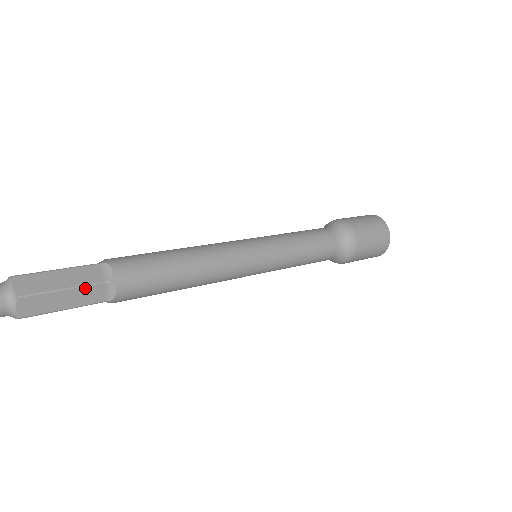
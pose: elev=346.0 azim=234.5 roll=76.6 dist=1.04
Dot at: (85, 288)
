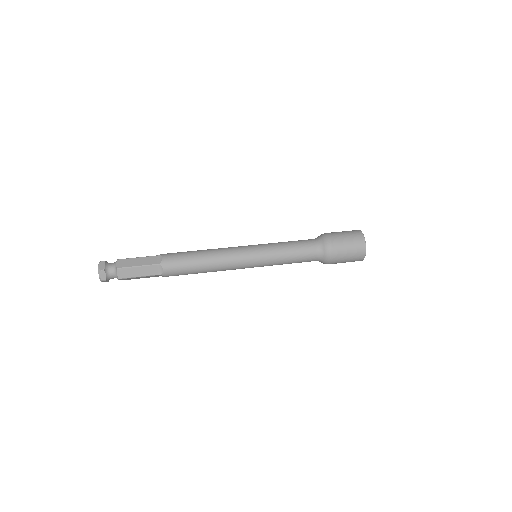
Dot at: (149, 276)
